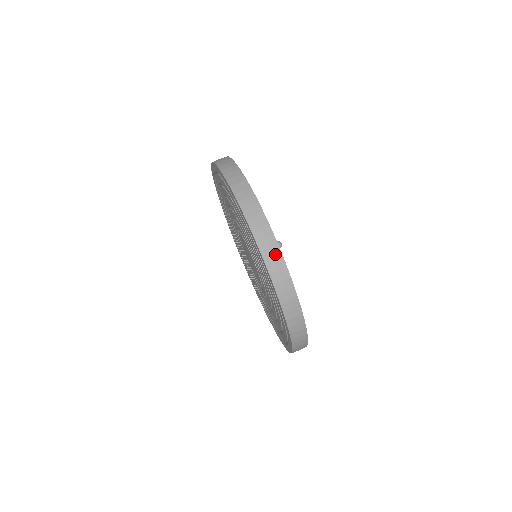
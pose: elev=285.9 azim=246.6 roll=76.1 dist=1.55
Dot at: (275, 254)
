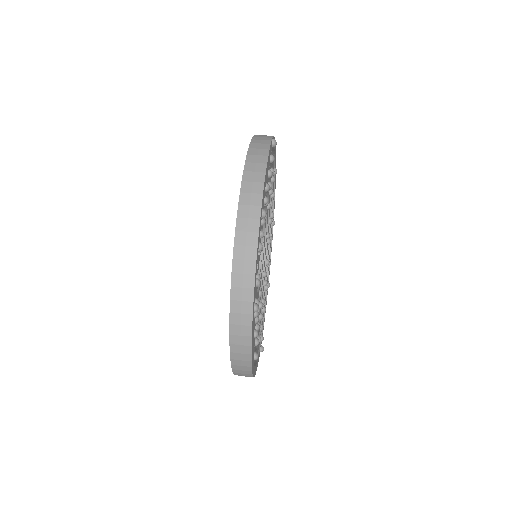
Dot at: (265, 139)
